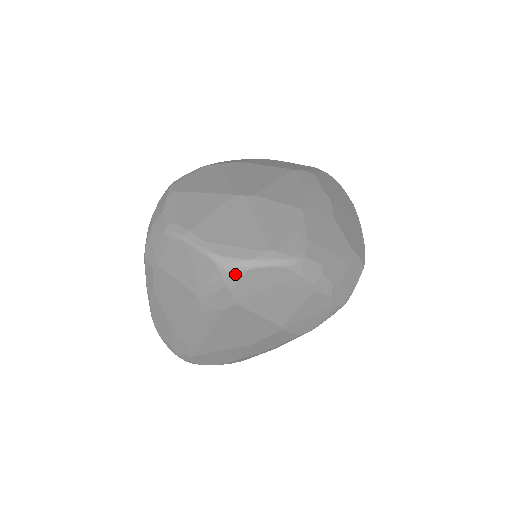
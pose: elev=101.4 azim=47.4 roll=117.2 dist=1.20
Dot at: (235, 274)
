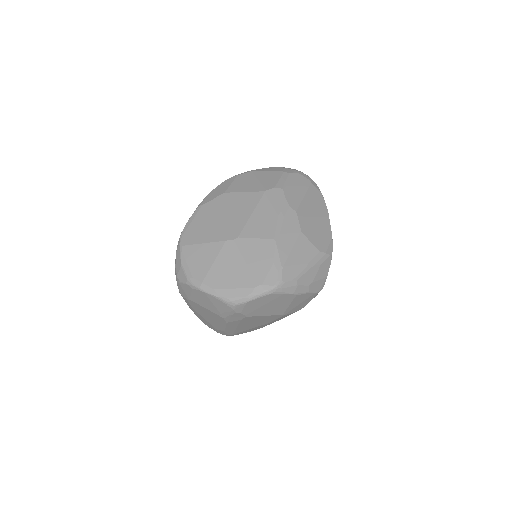
Dot at: (240, 306)
